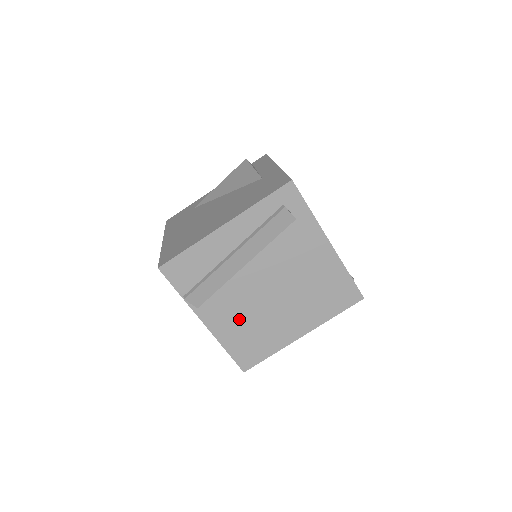
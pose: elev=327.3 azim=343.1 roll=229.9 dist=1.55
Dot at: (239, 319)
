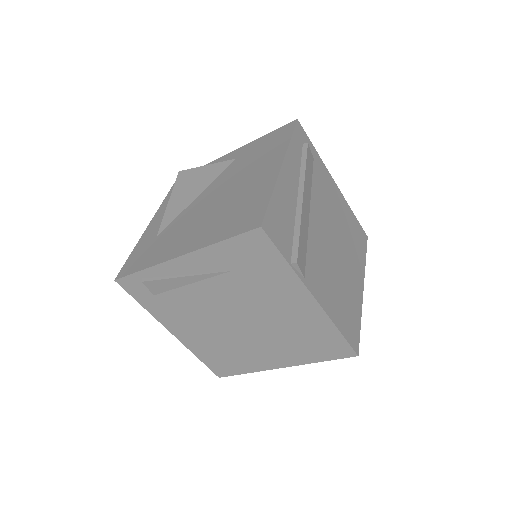
Dot at: (330, 283)
